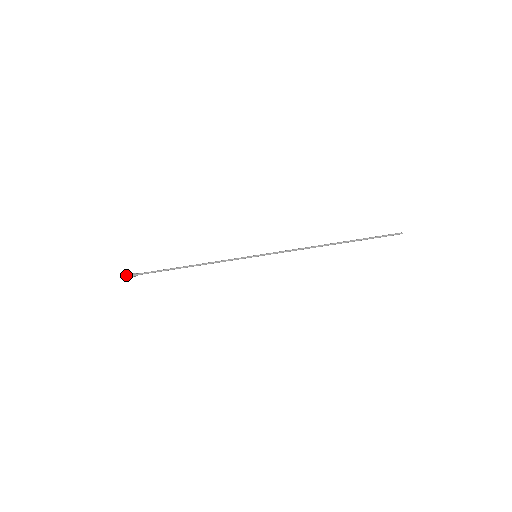
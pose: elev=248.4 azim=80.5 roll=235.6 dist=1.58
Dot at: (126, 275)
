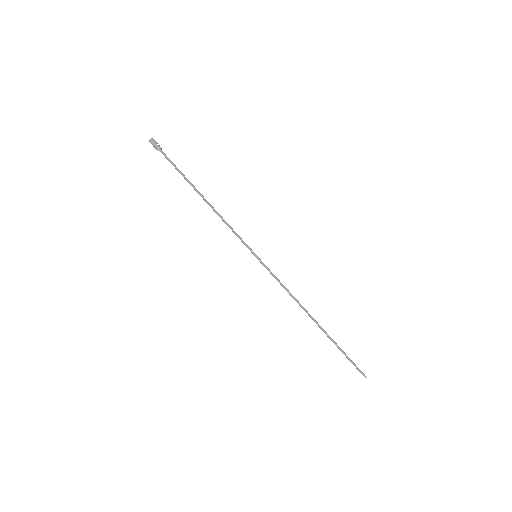
Dot at: (154, 140)
